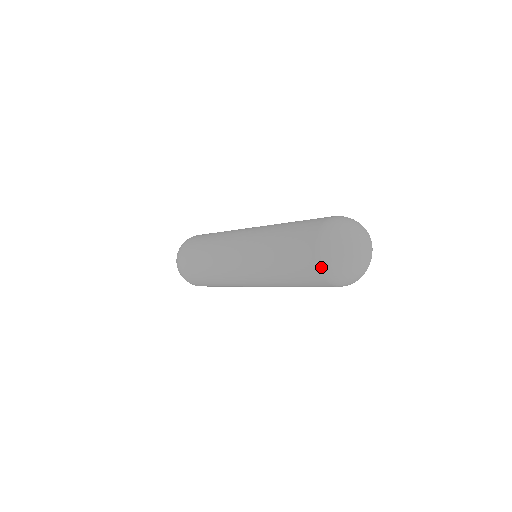
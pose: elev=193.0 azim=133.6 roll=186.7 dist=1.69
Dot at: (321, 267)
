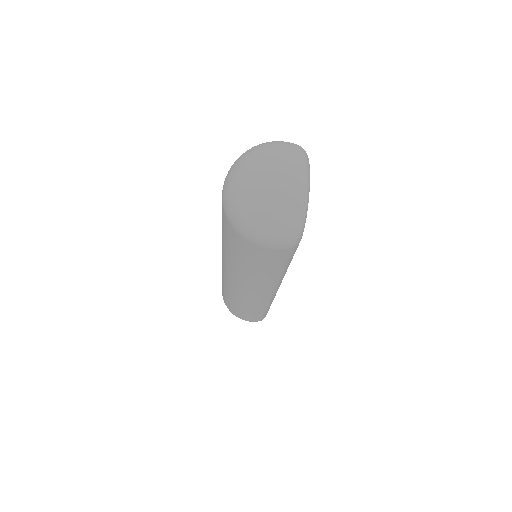
Dot at: (230, 220)
